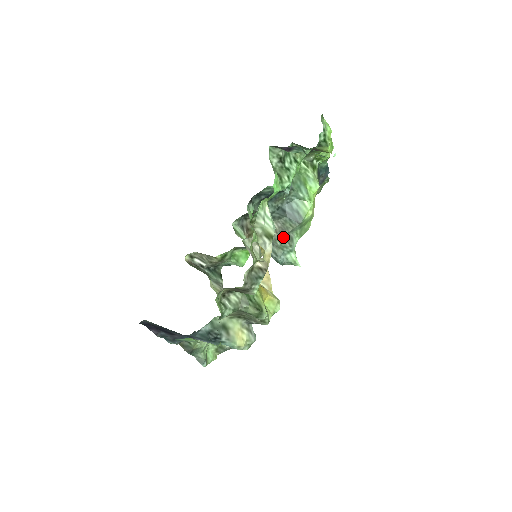
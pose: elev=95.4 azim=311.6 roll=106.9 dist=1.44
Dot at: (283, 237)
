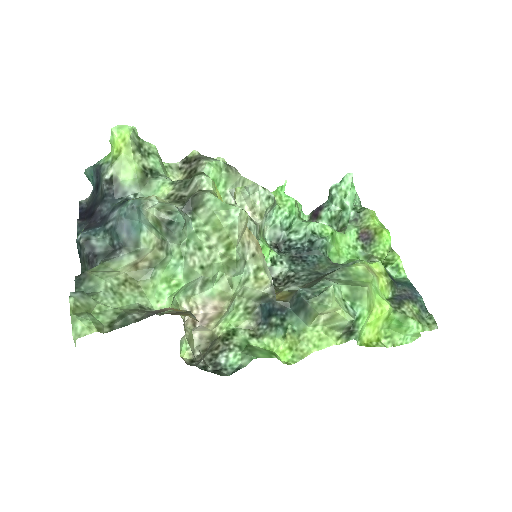
Dot at: (315, 282)
